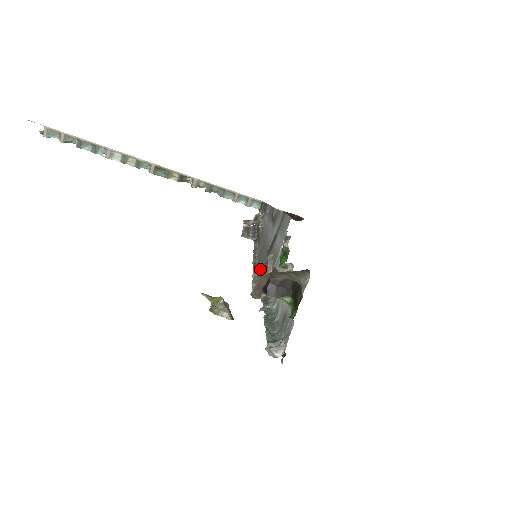
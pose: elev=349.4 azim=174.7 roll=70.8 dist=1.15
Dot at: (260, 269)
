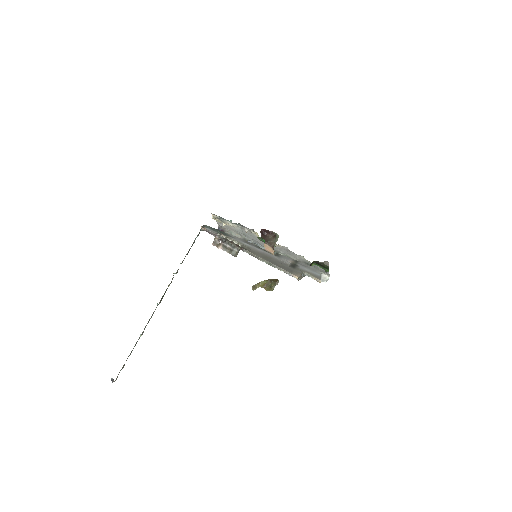
Dot at: (288, 270)
